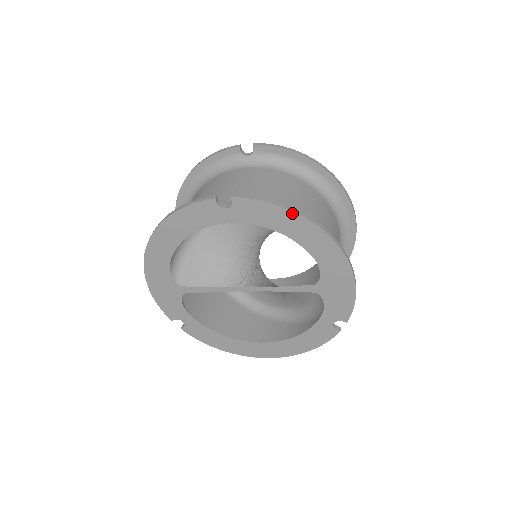
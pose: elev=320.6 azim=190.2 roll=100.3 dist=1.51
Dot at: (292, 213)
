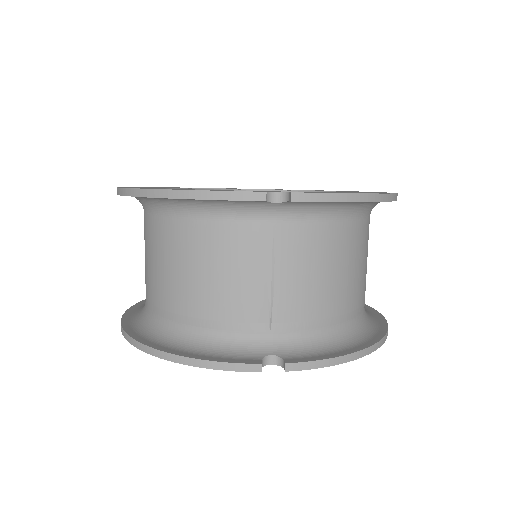
Dot at: (356, 357)
